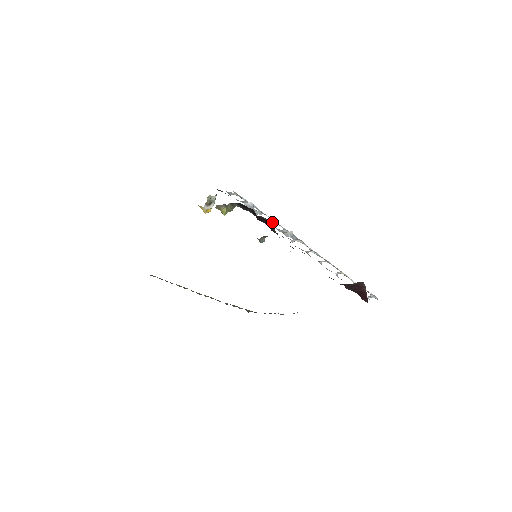
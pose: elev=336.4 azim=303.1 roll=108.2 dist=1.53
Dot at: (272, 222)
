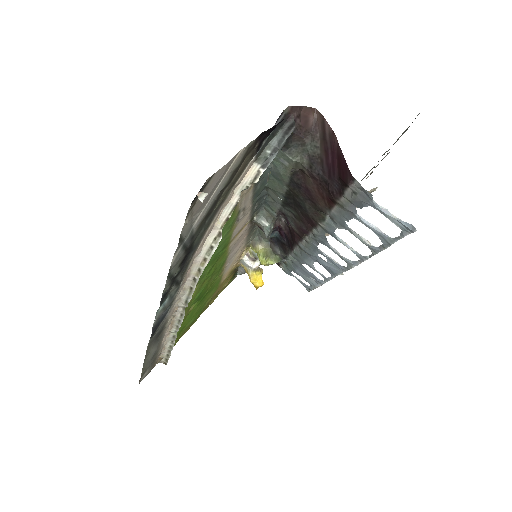
Dot at: occluded
